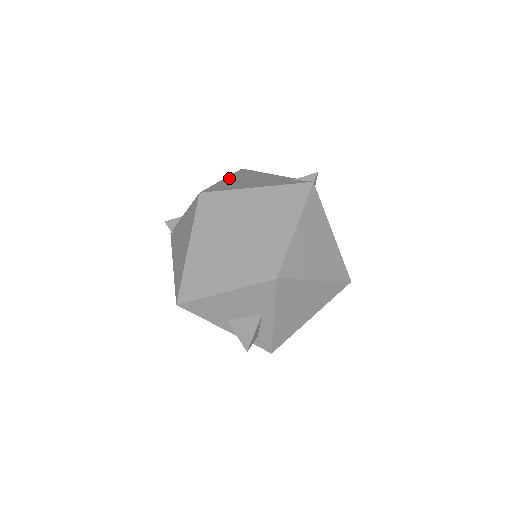
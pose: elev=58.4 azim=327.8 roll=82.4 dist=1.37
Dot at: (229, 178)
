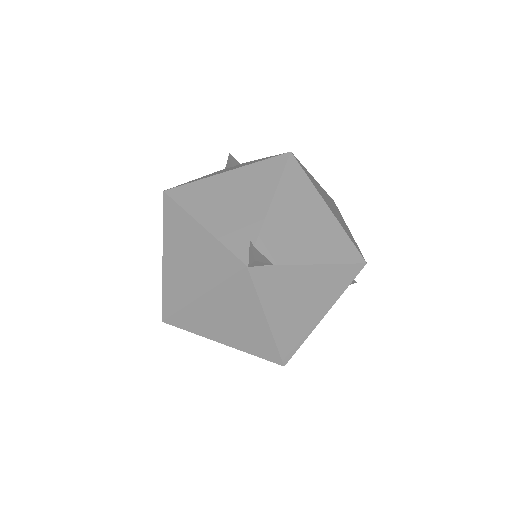
Dot at: (233, 173)
